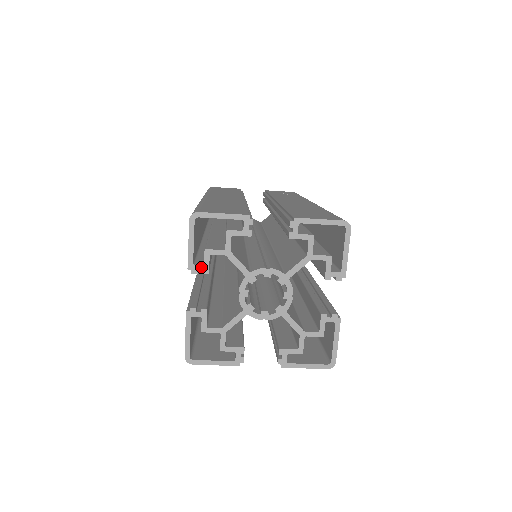
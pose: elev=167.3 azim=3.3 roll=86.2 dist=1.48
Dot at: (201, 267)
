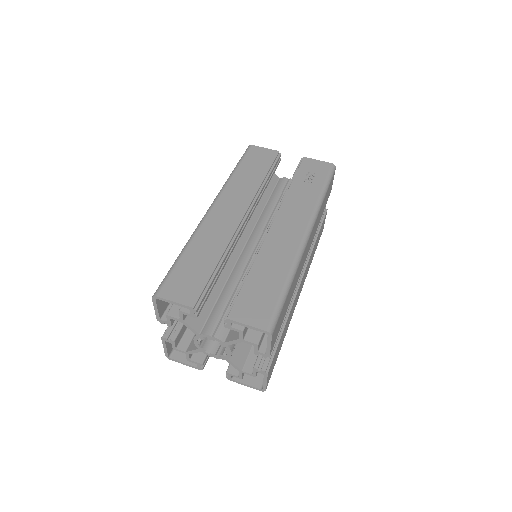
Dot at: (166, 322)
